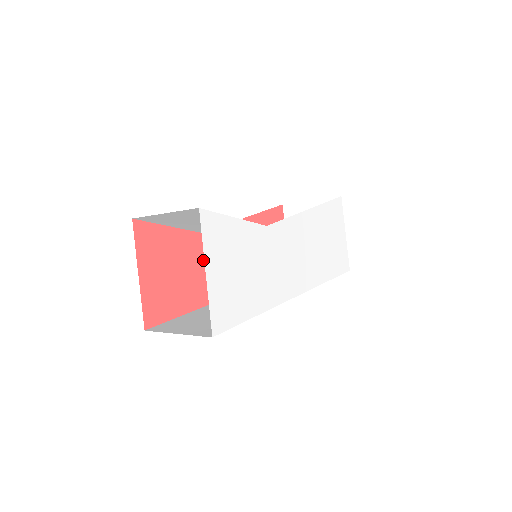
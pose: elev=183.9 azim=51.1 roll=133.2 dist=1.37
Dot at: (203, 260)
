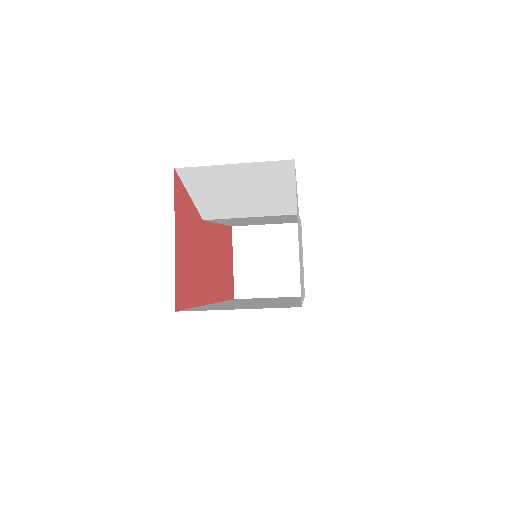
Dot at: (202, 251)
